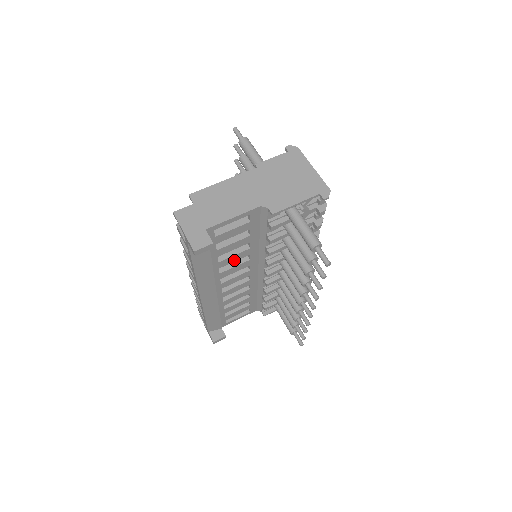
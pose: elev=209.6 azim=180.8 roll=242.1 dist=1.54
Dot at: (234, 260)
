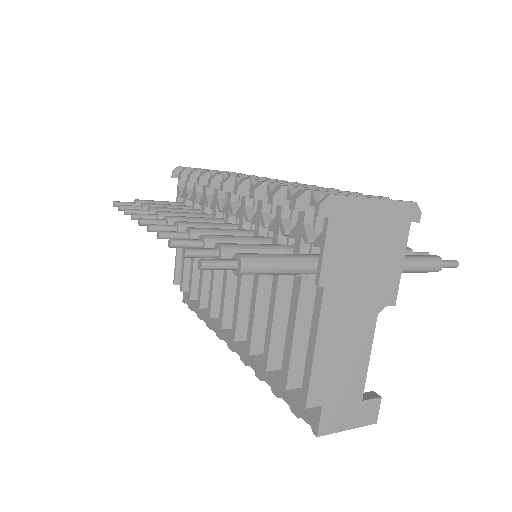
Dot at: occluded
